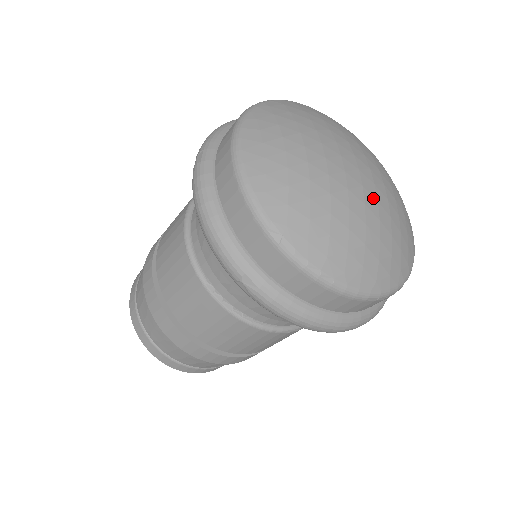
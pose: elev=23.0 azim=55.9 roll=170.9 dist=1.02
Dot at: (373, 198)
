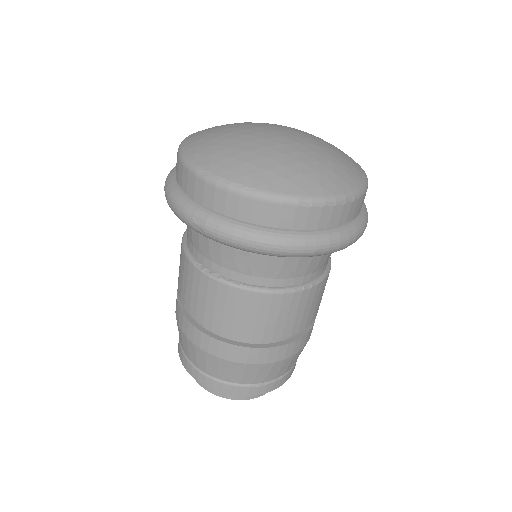
Dot at: (293, 142)
